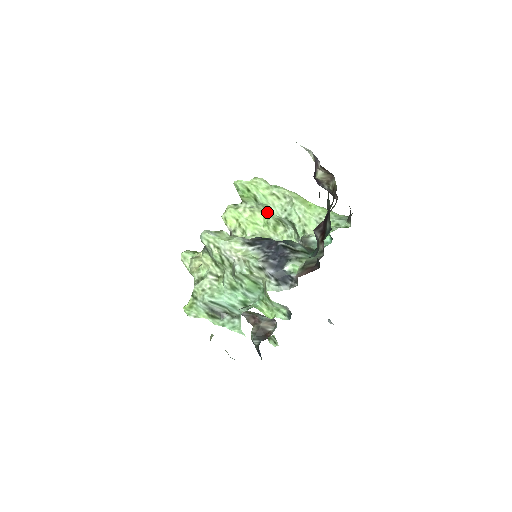
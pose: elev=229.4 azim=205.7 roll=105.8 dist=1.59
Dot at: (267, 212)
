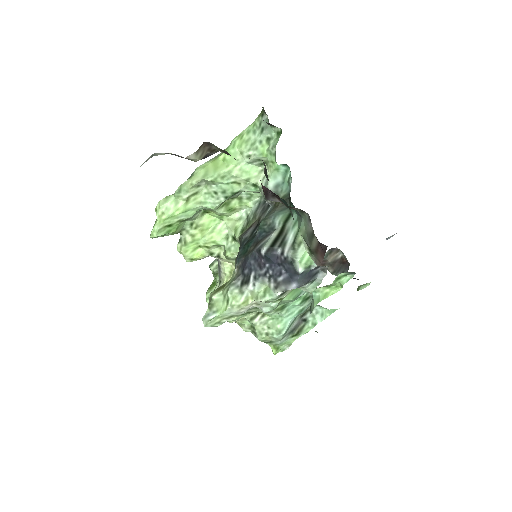
Dot at: (206, 210)
